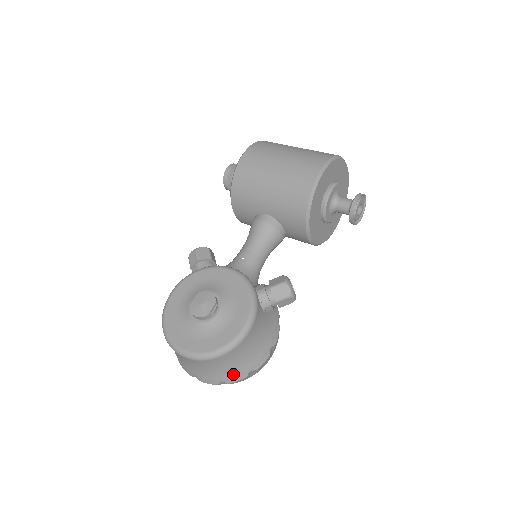
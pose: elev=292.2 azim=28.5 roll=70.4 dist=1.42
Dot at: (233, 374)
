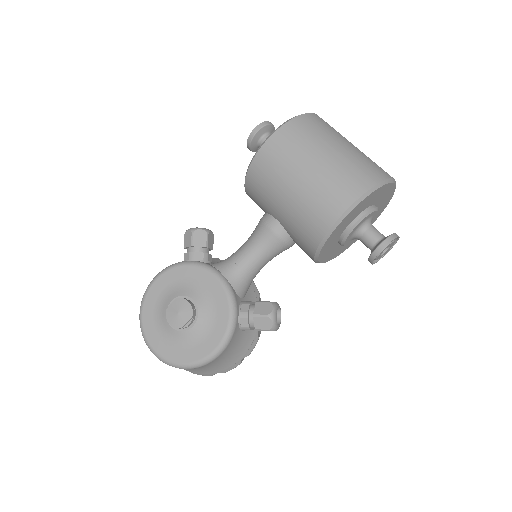
Dot at: (200, 372)
